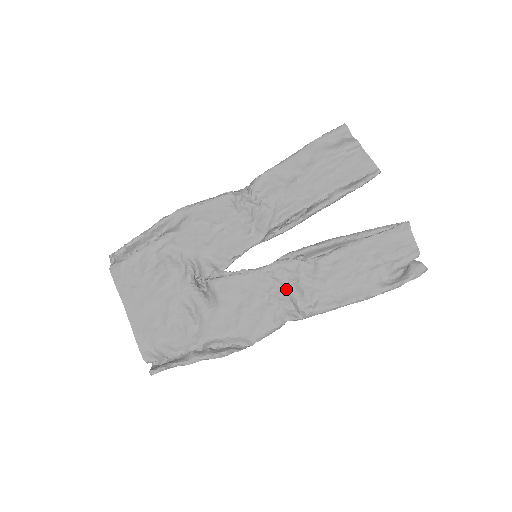
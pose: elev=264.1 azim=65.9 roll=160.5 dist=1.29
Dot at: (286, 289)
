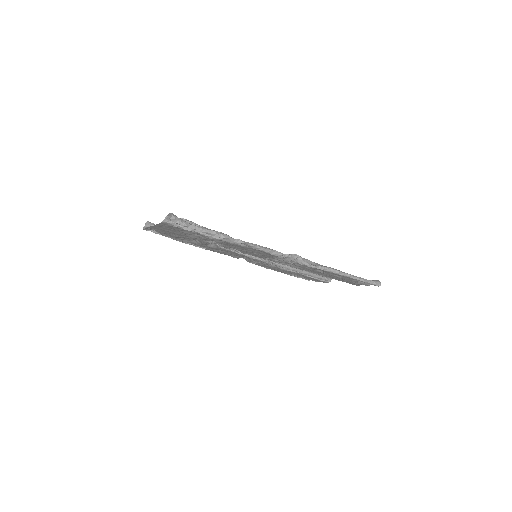
Dot at: occluded
